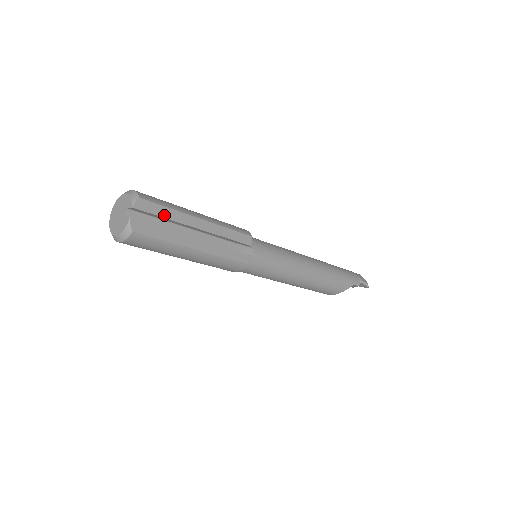
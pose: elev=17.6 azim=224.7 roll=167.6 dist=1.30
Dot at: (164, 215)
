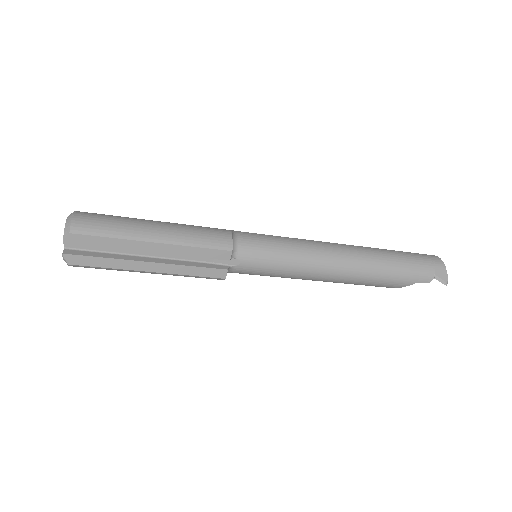
Dot at: (104, 245)
